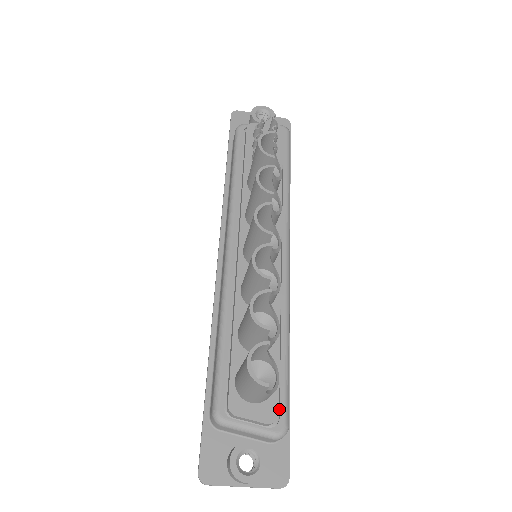
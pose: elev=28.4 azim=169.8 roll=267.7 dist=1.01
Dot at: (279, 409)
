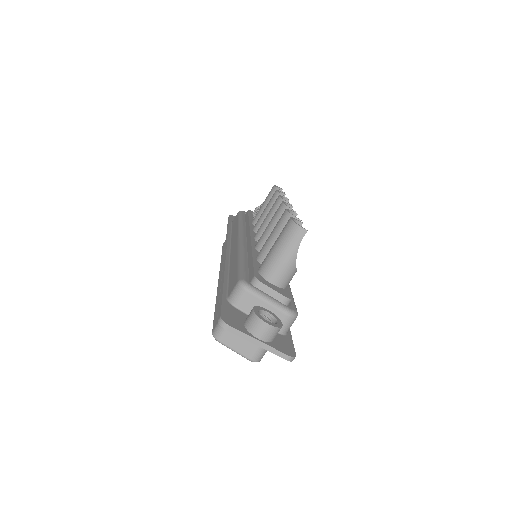
Dot at: (289, 303)
